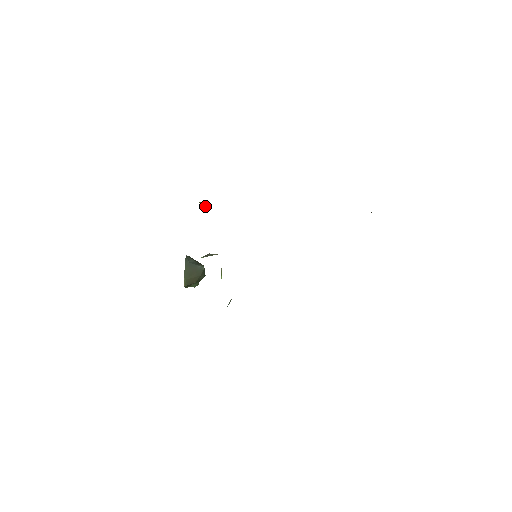
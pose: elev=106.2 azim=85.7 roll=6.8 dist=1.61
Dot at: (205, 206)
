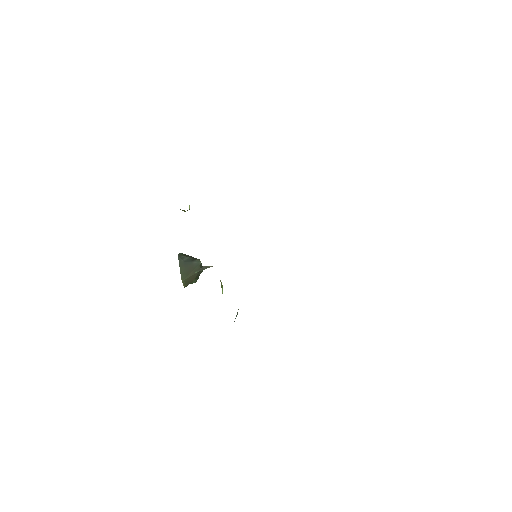
Dot at: (187, 210)
